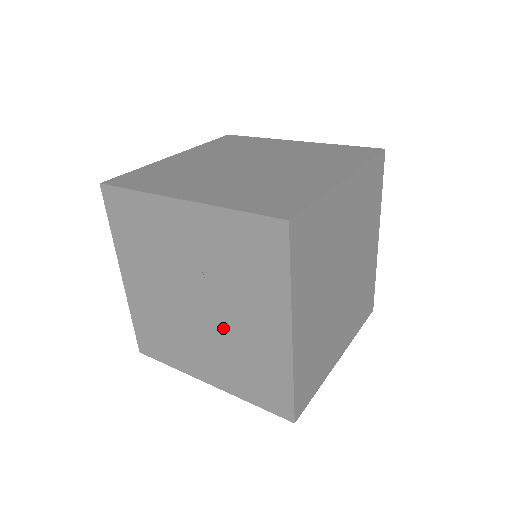
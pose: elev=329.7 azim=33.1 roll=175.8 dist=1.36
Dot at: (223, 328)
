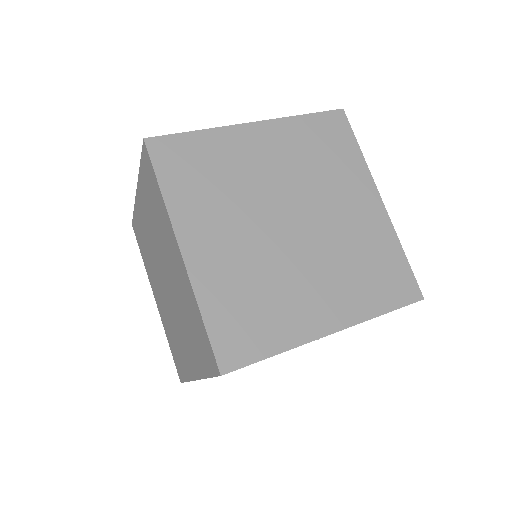
Dot at: occluded
